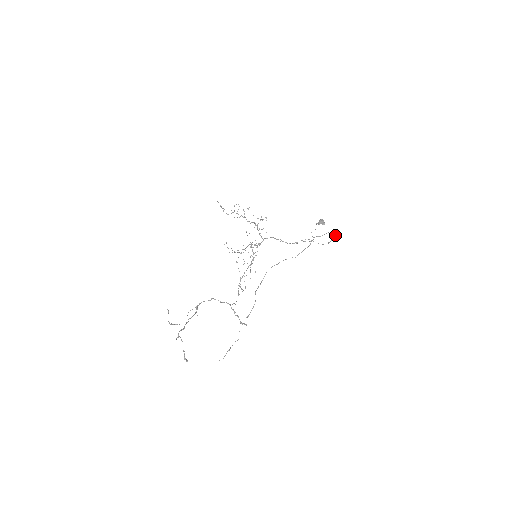
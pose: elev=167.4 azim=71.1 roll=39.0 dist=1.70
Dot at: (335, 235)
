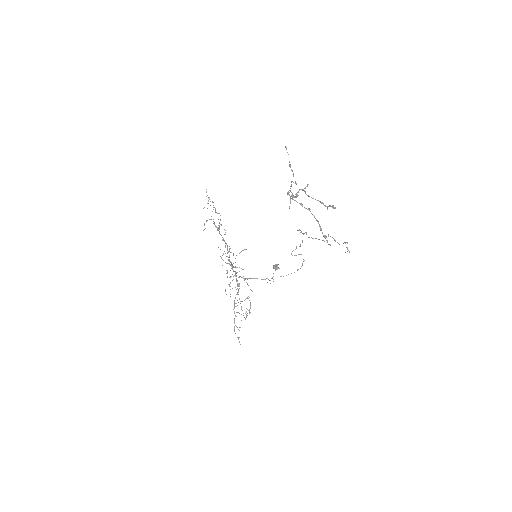
Dot at: (303, 259)
